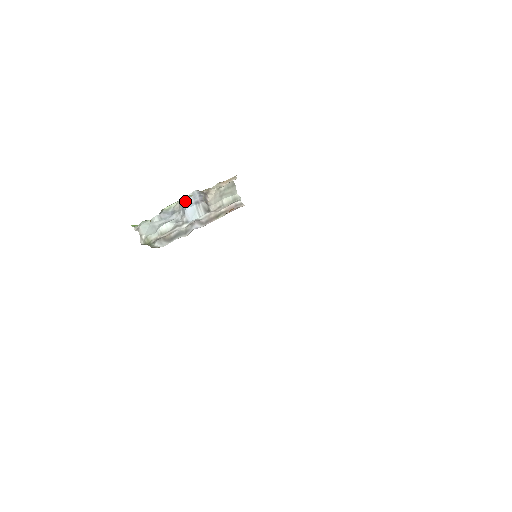
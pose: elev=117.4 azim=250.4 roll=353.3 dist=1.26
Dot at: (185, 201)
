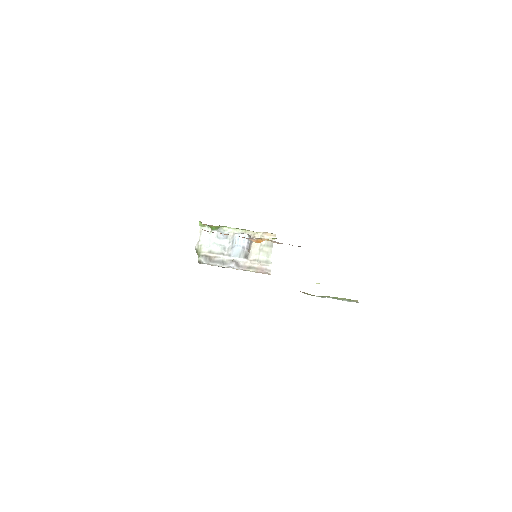
Dot at: (237, 239)
